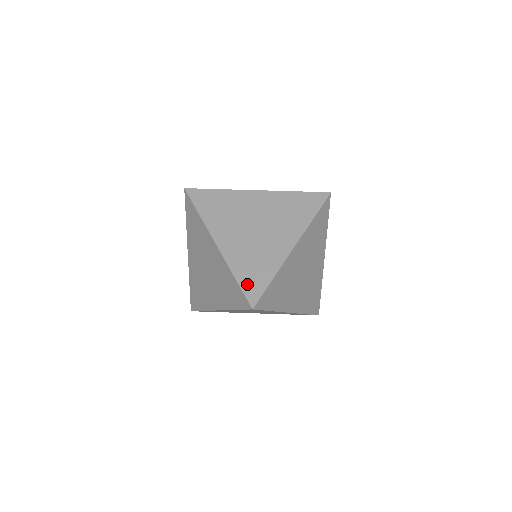
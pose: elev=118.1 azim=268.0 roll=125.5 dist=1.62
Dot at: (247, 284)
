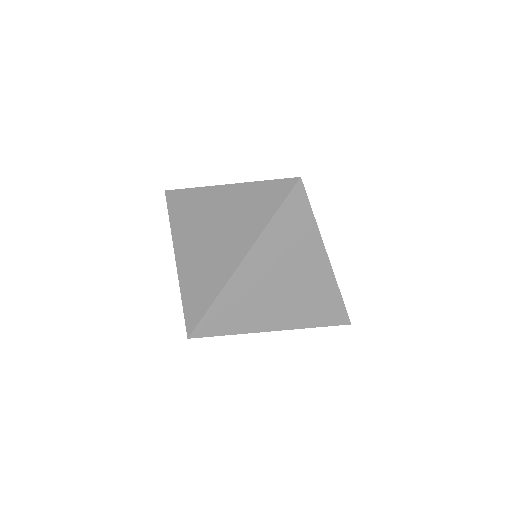
Dot at: occluded
